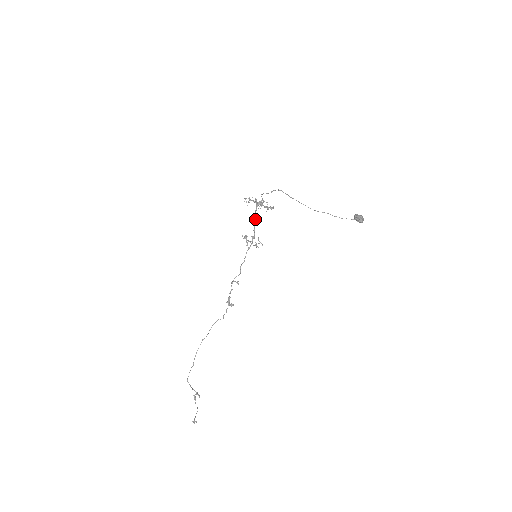
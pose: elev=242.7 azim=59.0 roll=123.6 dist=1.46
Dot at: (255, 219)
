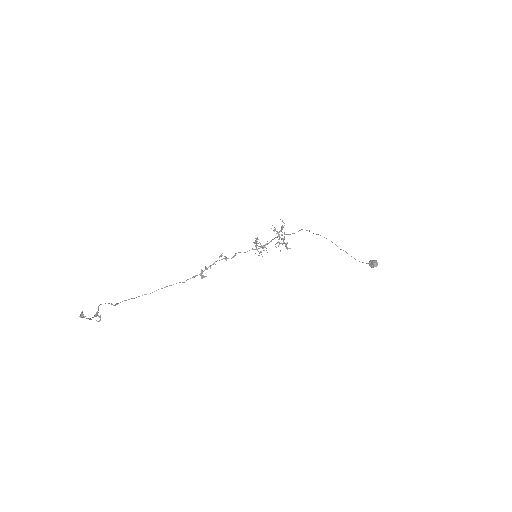
Dot at: (271, 240)
